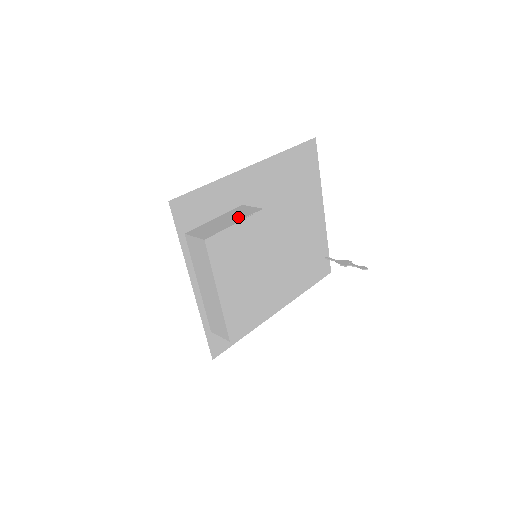
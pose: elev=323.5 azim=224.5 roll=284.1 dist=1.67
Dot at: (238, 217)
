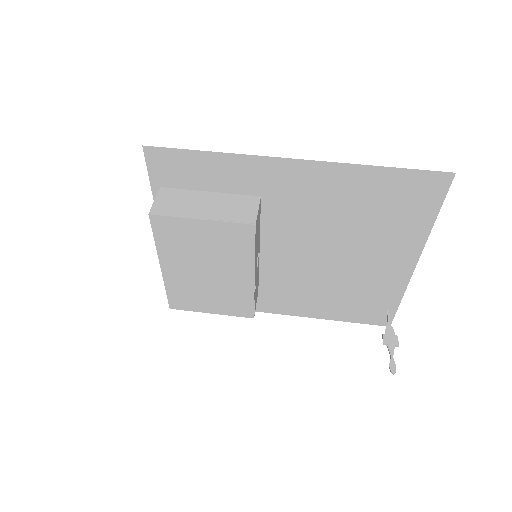
Dot at: (220, 212)
